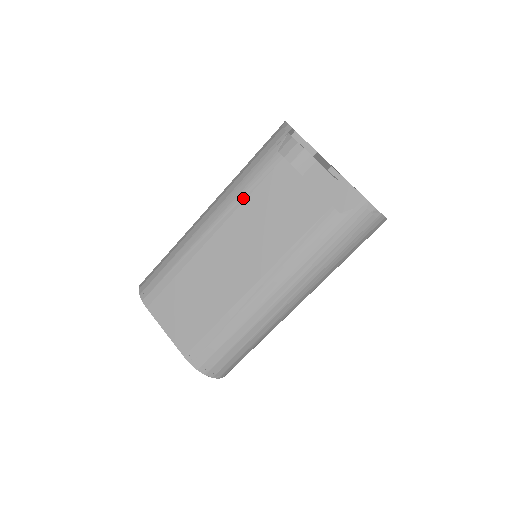
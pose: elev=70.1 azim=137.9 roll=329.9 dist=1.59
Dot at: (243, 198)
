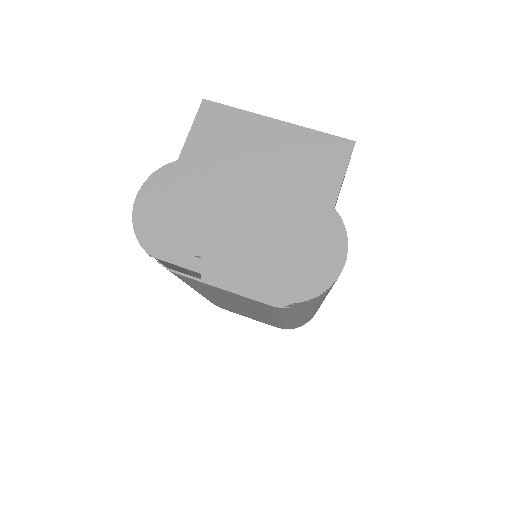
Dot at: (190, 285)
